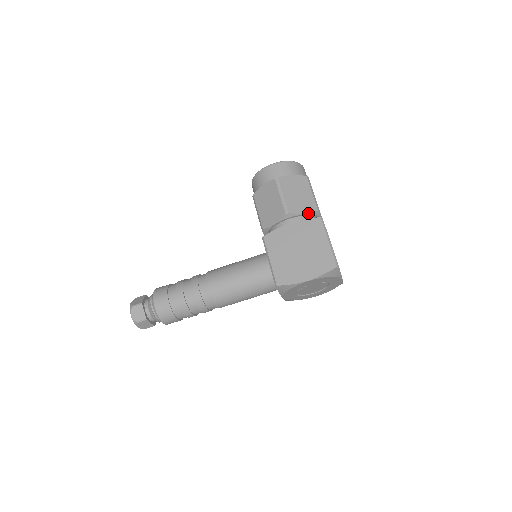
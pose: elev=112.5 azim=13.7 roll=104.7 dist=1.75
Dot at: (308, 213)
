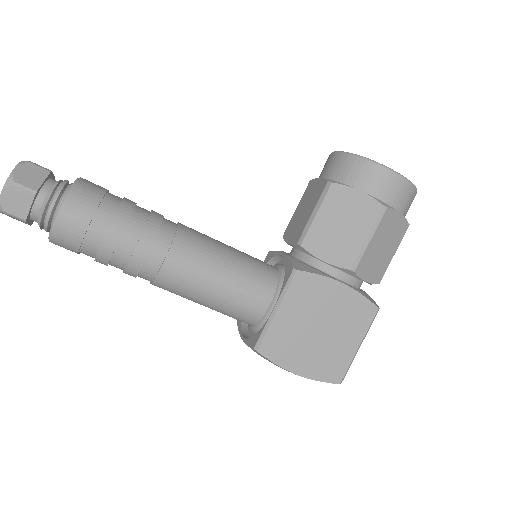
Dot at: (369, 282)
